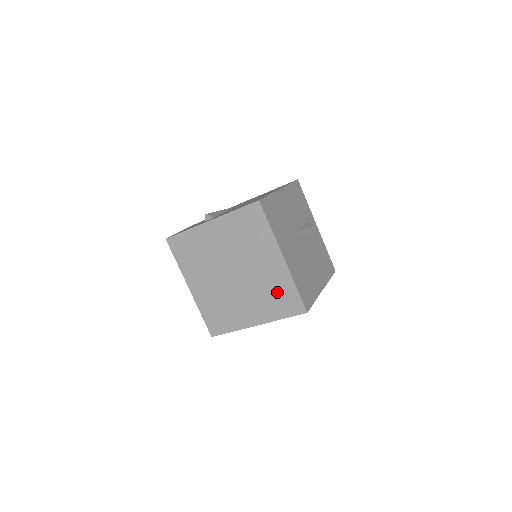
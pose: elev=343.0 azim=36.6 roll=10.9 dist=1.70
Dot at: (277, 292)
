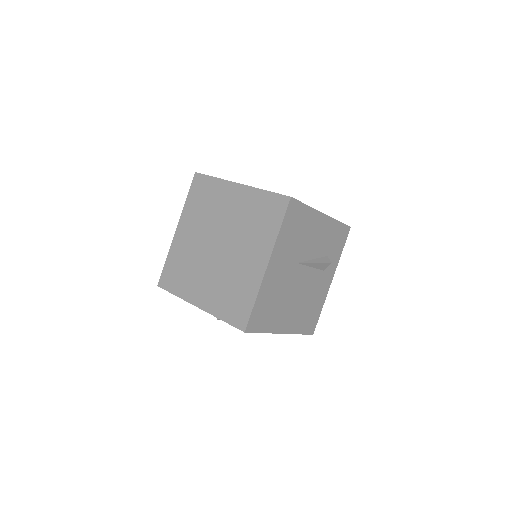
Dot at: (256, 214)
